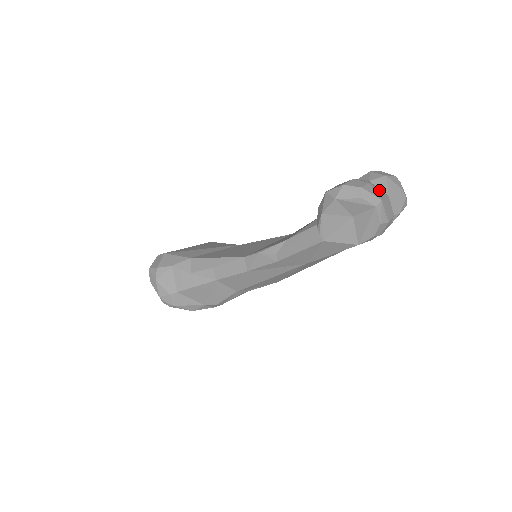
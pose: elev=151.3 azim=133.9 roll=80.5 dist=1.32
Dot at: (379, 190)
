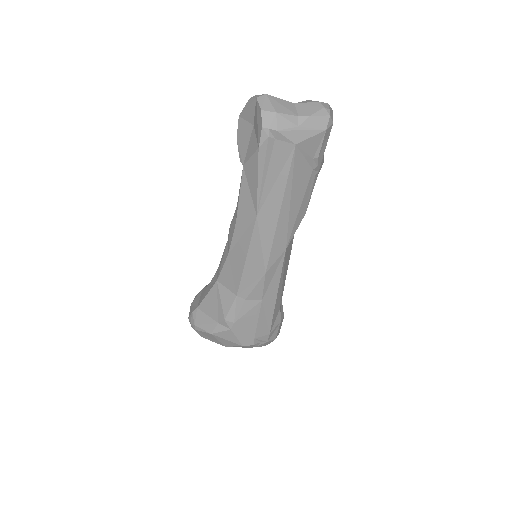
Dot at: occluded
